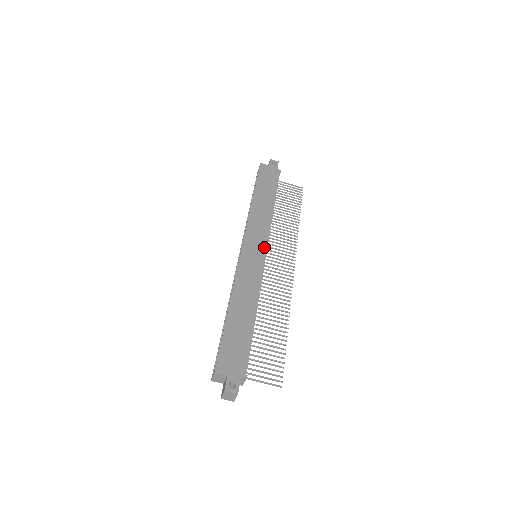
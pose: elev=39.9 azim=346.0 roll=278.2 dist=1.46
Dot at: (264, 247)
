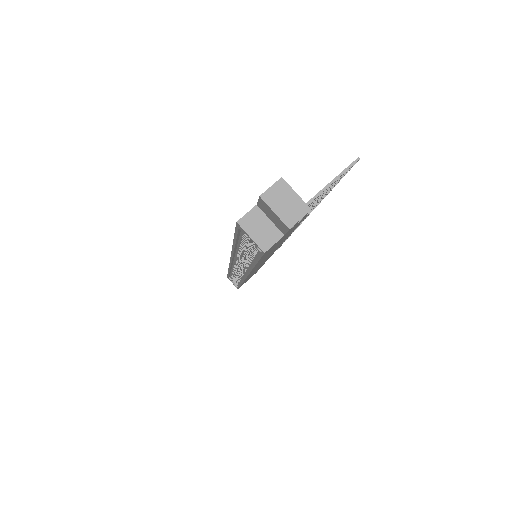
Dot at: occluded
